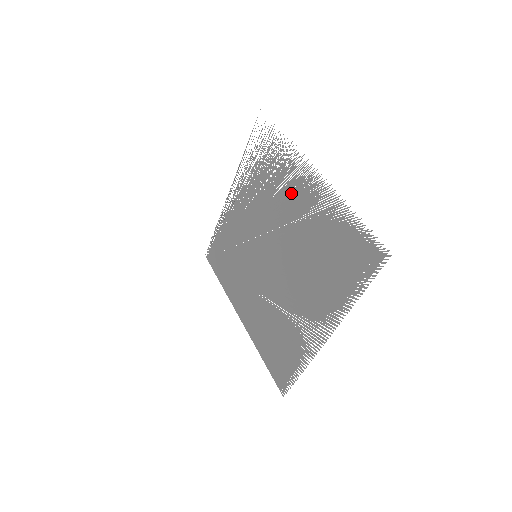
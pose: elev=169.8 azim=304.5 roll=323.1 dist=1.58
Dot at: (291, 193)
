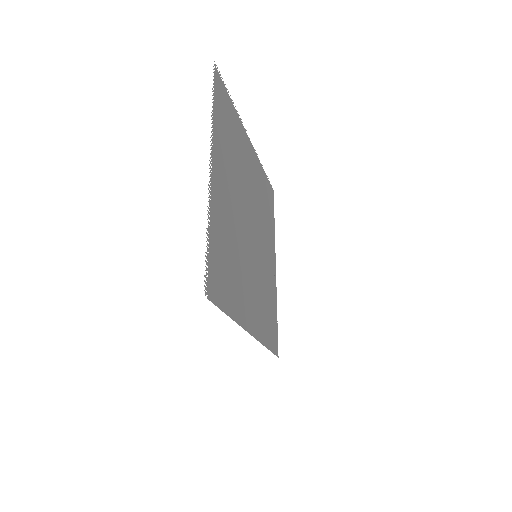
Dot at: (254, 177)
